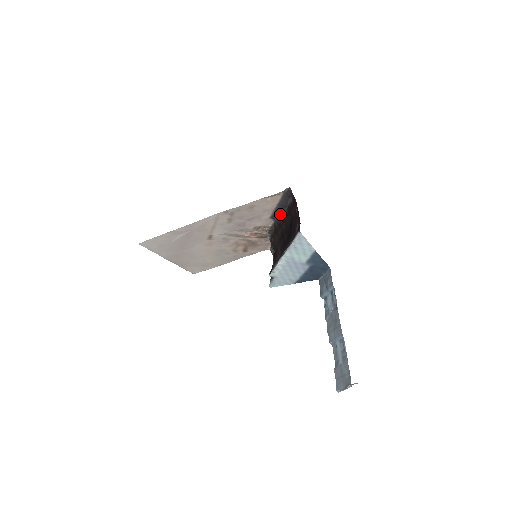
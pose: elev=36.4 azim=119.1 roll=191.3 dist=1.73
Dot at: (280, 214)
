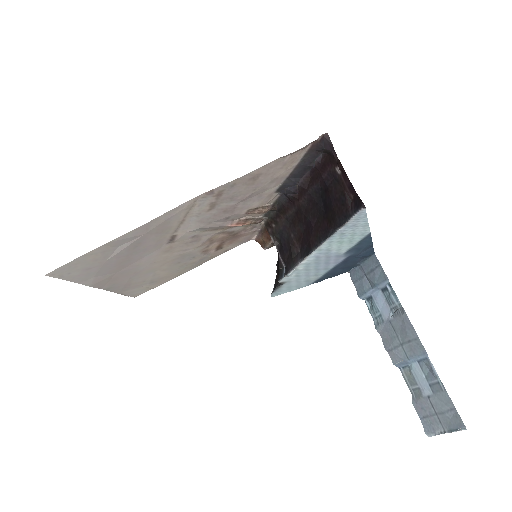
Dot at: (296, 182)
